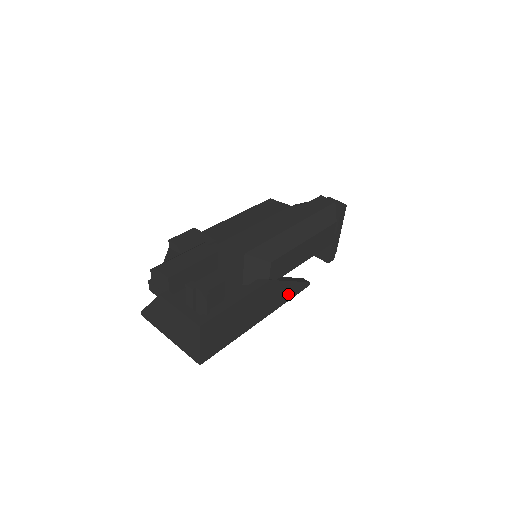
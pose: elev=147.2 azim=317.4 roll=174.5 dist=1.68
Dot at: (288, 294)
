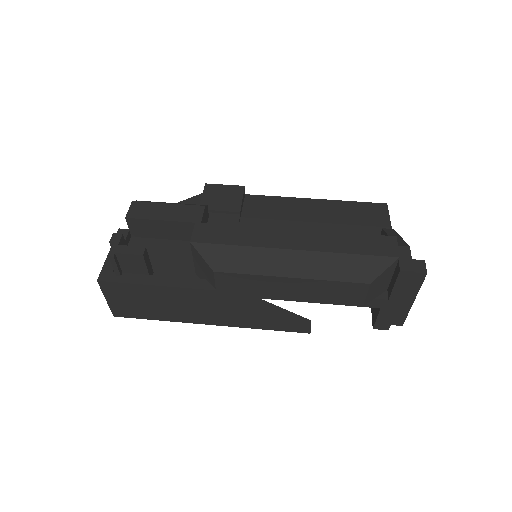
Dot at: (262, 322)
